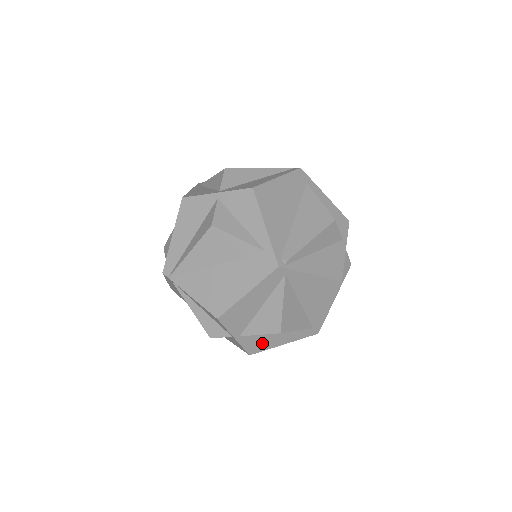
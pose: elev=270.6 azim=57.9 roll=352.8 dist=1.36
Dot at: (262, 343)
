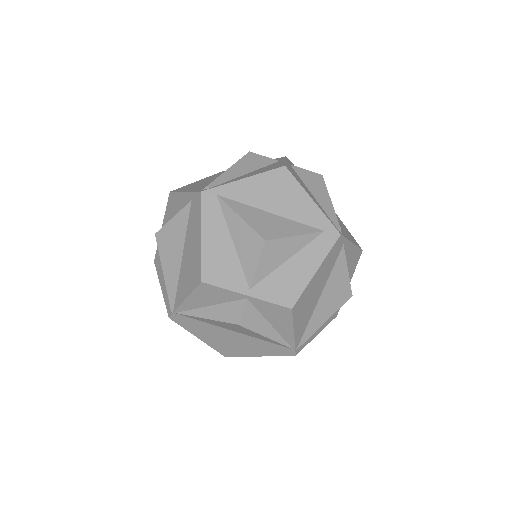
Dot at: (287, 284)
